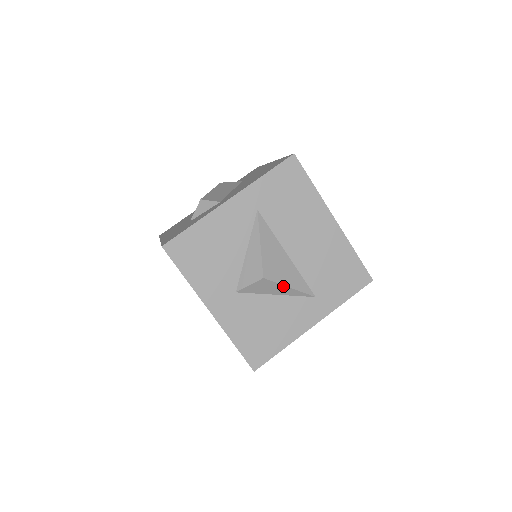
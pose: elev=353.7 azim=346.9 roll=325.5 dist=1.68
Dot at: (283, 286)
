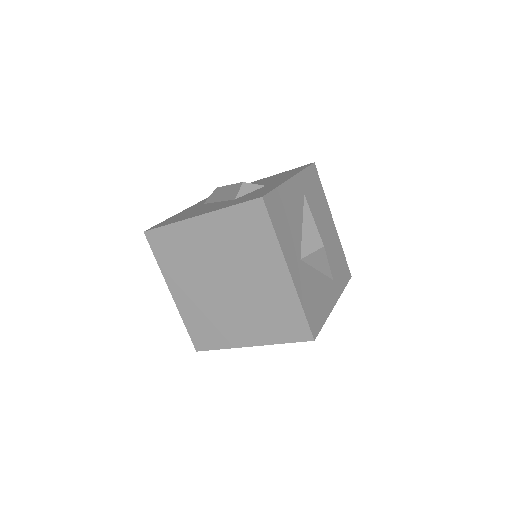
Dot at: (327, 260)
